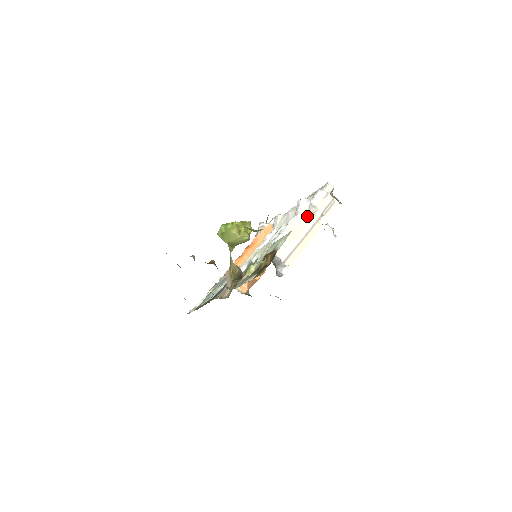
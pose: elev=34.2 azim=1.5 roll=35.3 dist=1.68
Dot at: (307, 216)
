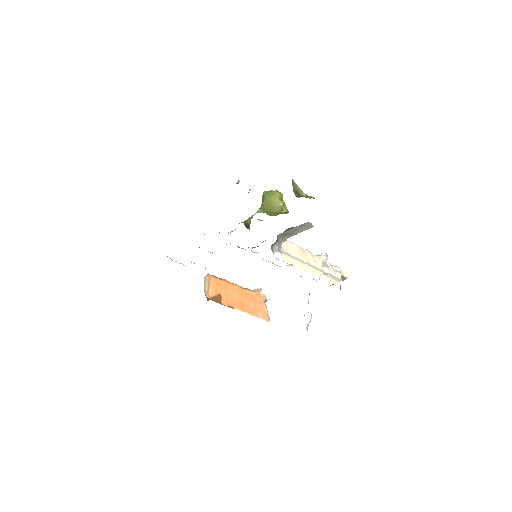
Dot at: (318, 260)
